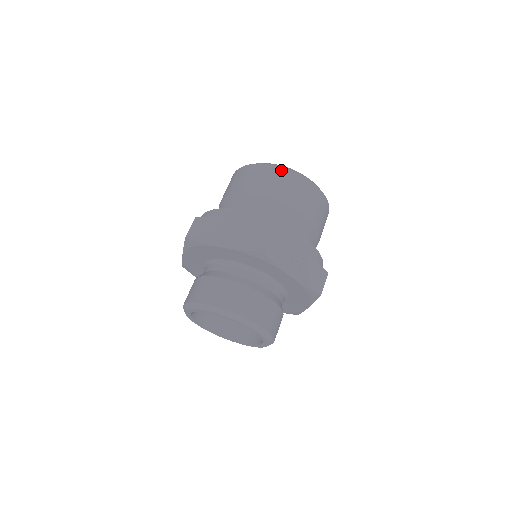
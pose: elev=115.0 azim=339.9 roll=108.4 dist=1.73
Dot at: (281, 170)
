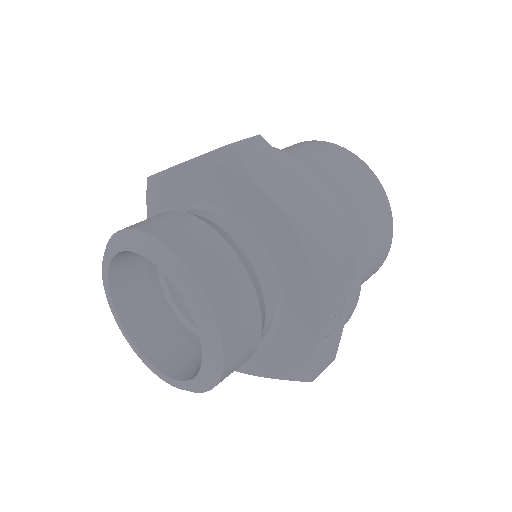
Dot at: (381, 190)
